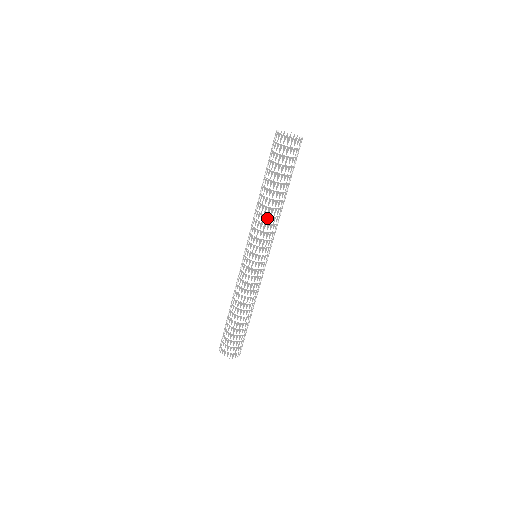
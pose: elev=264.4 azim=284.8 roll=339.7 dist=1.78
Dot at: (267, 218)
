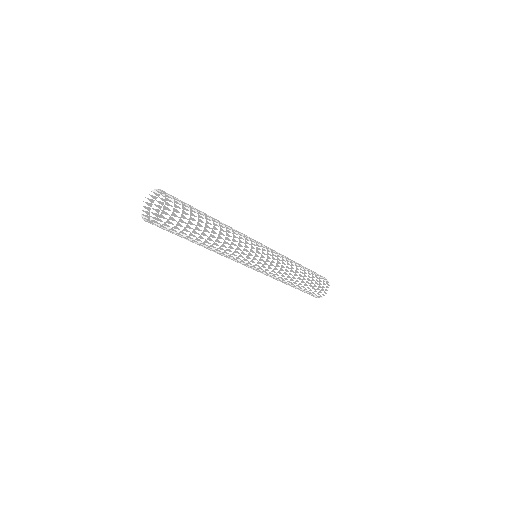
Dot at: (227, 251)
